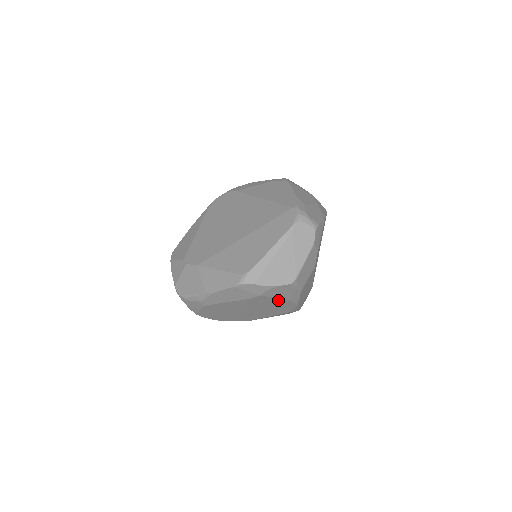
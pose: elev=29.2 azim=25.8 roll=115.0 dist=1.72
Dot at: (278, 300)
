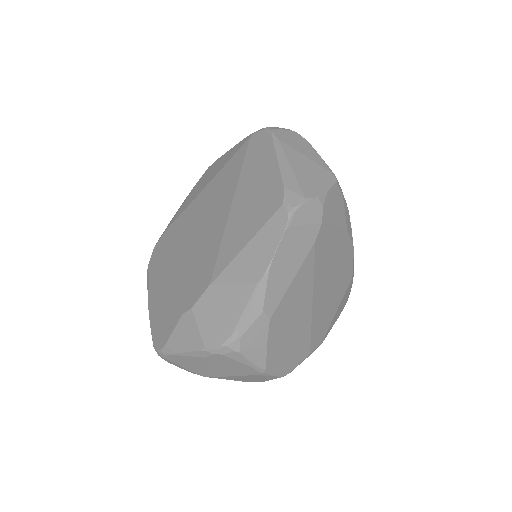
Dot at: (337, 237)
